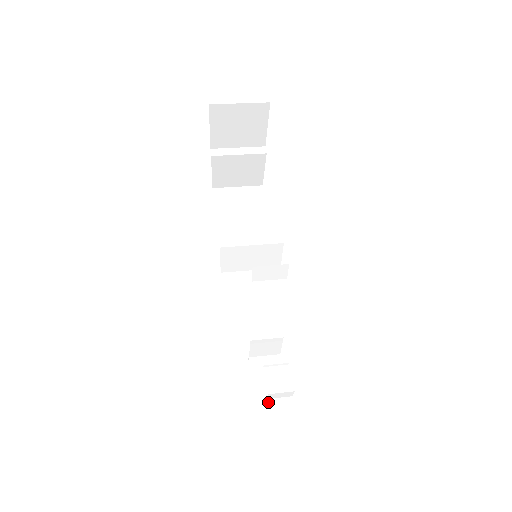
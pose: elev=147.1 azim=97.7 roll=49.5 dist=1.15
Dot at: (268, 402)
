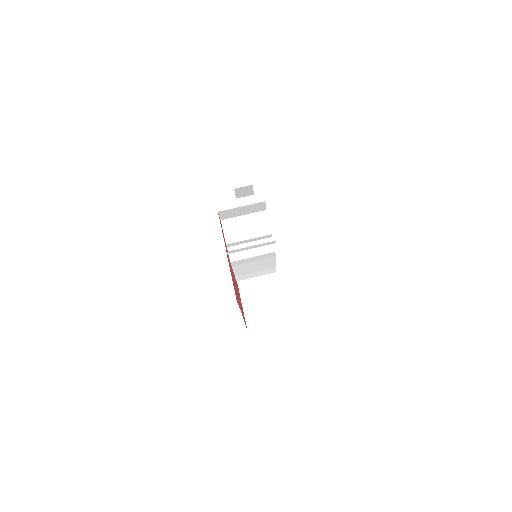
Dot at: occluded
